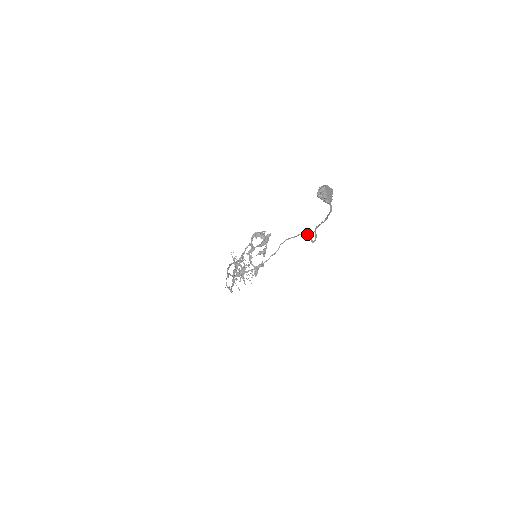
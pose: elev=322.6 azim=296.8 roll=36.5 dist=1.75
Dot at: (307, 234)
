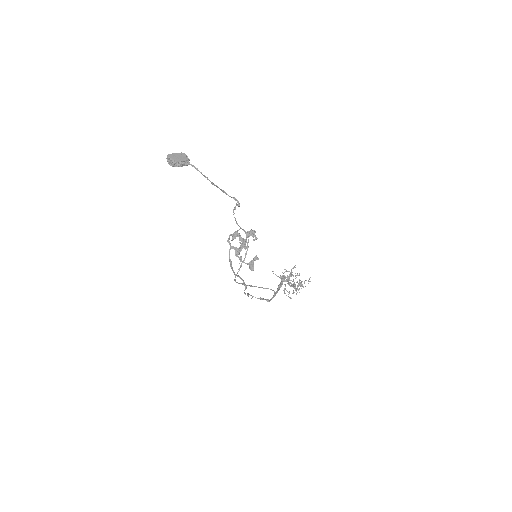
Dot at: (236, 204)
